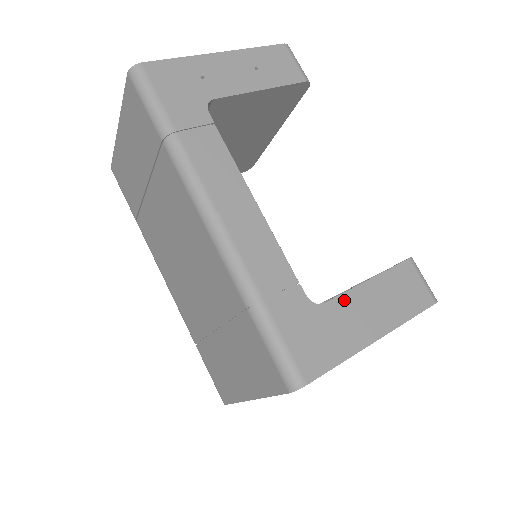
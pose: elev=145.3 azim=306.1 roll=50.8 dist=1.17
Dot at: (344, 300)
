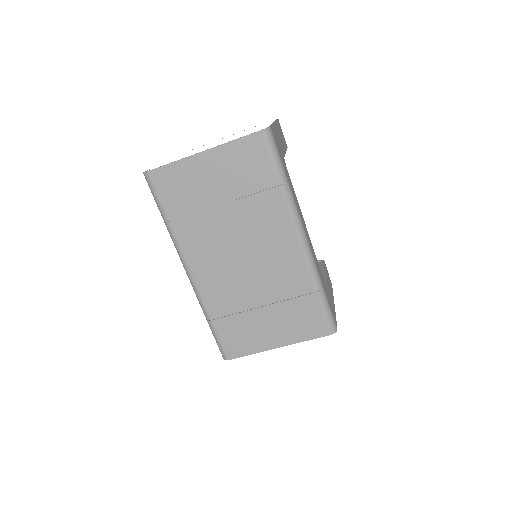
Dot at: (327, 284)
